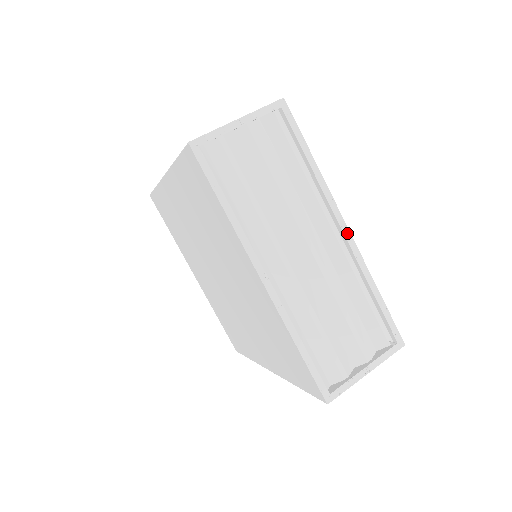
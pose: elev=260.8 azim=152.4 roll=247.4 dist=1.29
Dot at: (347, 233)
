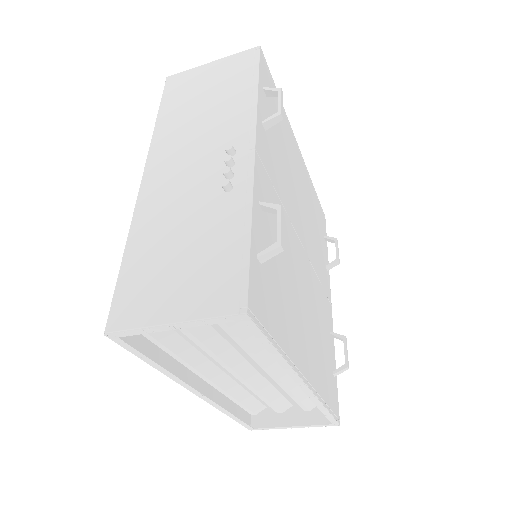
Dot at: (305, 388)
